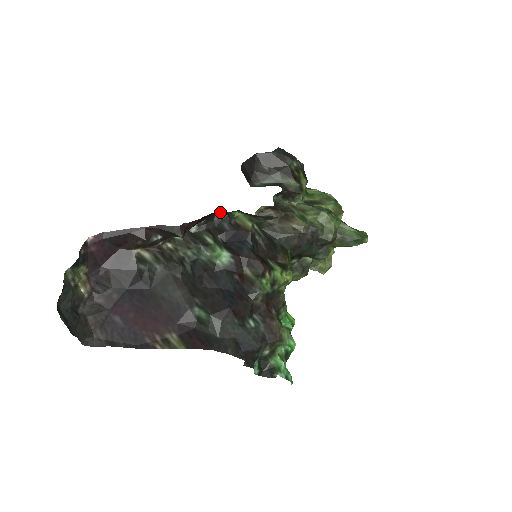
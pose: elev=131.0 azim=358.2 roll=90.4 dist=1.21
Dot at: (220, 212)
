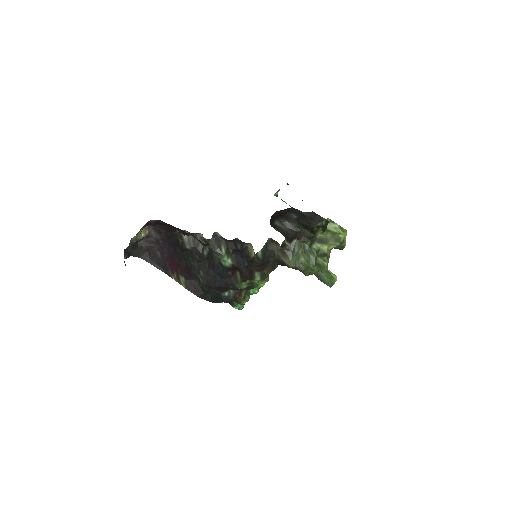
Dot at: occluded
